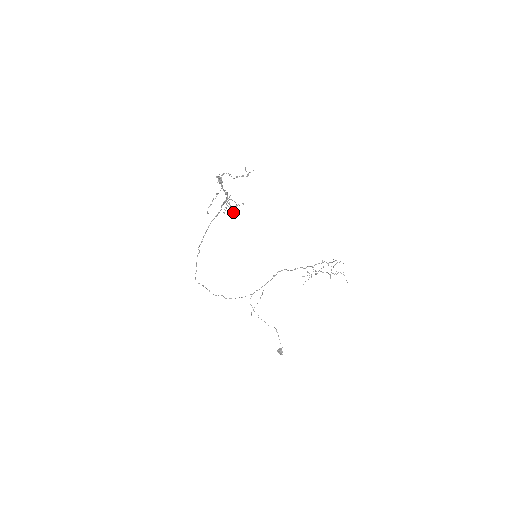
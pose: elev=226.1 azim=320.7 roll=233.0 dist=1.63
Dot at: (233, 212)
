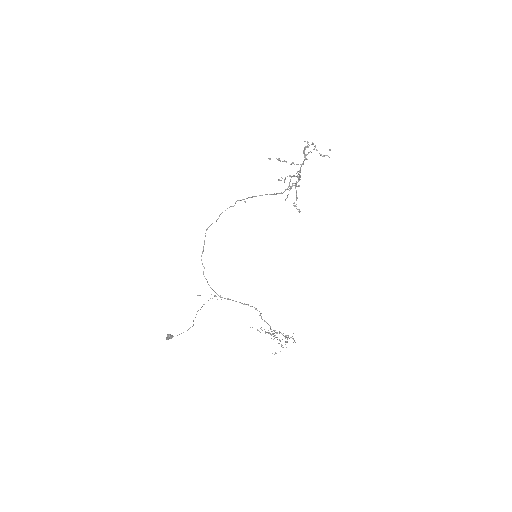
Dot at: occluded
